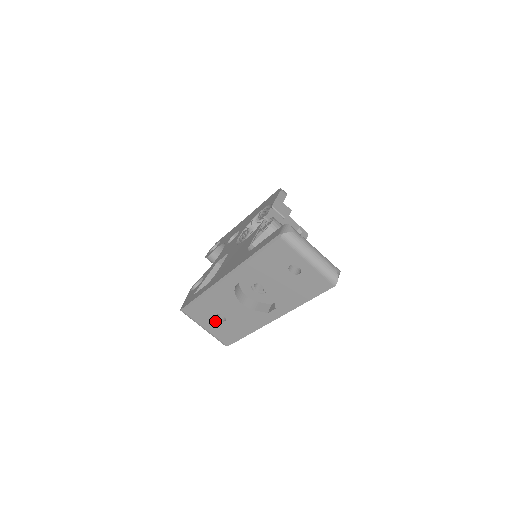
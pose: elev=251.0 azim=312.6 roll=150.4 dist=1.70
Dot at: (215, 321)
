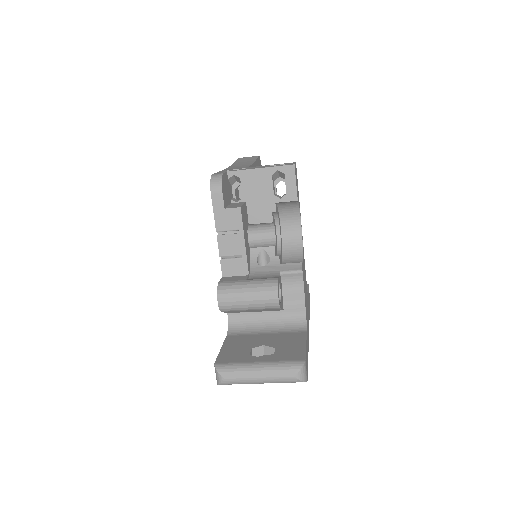
Dot at: occluded
